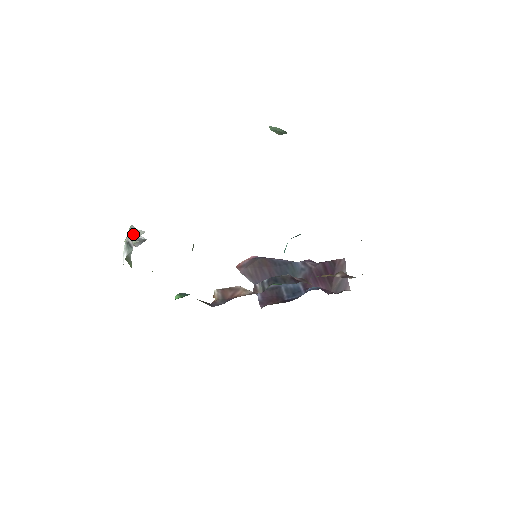
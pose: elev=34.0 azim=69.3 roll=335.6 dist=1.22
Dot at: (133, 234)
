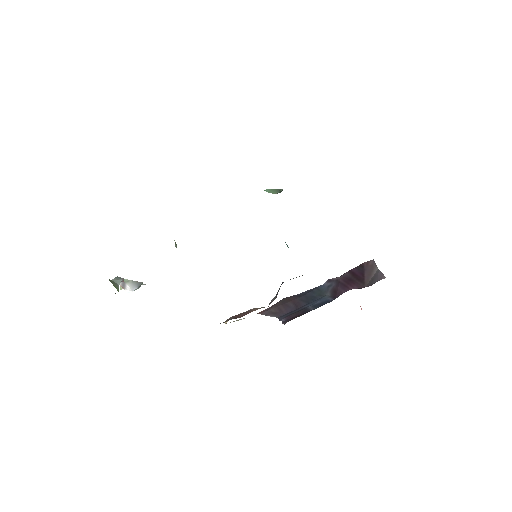
Dot at: occluded
